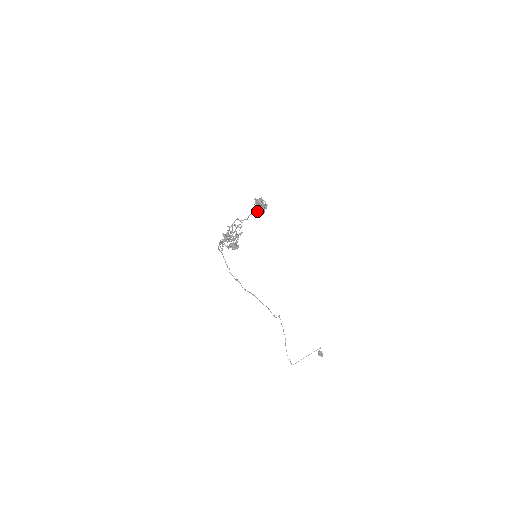
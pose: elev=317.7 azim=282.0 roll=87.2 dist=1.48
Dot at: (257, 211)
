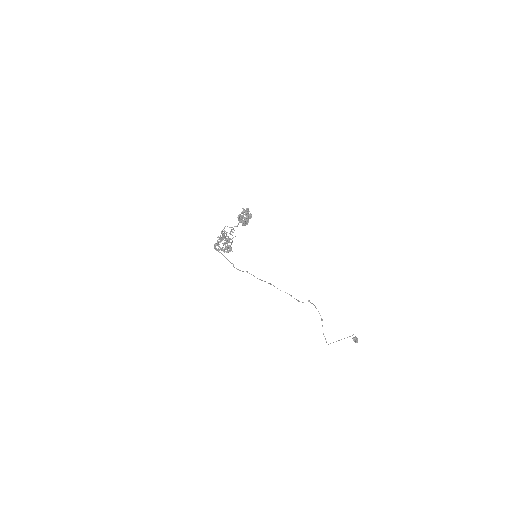
Dot at: (241, 222)
